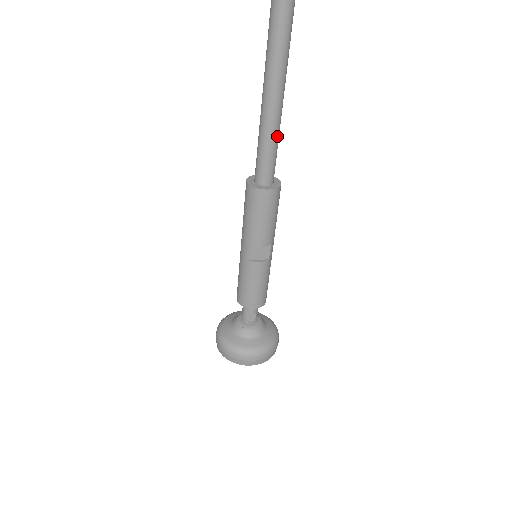
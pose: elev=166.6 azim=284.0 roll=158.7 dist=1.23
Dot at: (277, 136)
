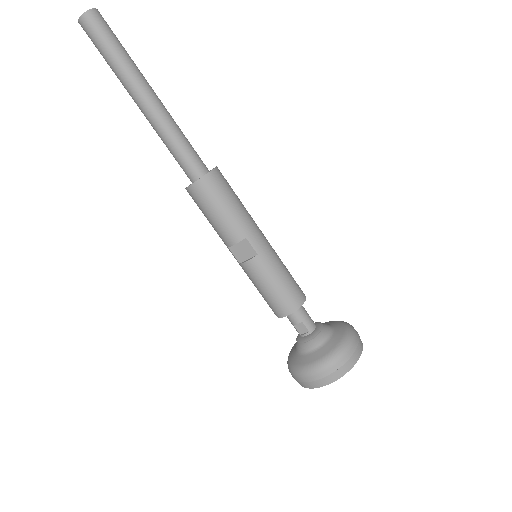
Dot at: (169, 129)
